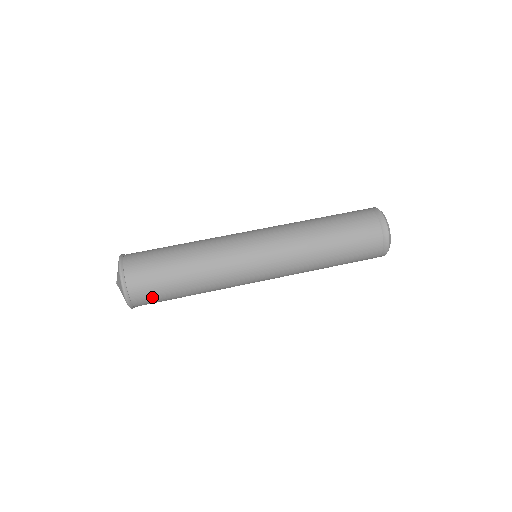
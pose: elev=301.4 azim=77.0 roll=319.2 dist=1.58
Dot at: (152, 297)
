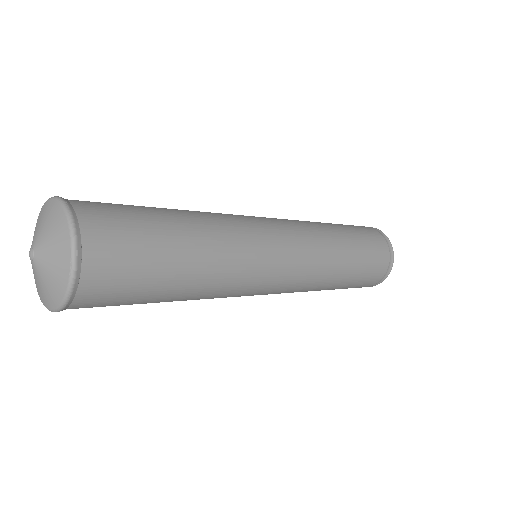
Dot at: (124, 258)
